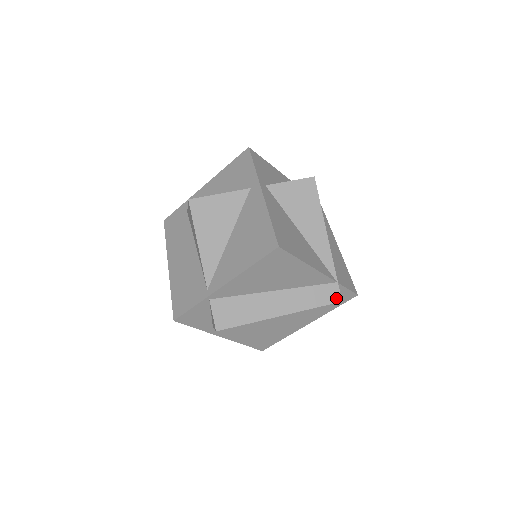
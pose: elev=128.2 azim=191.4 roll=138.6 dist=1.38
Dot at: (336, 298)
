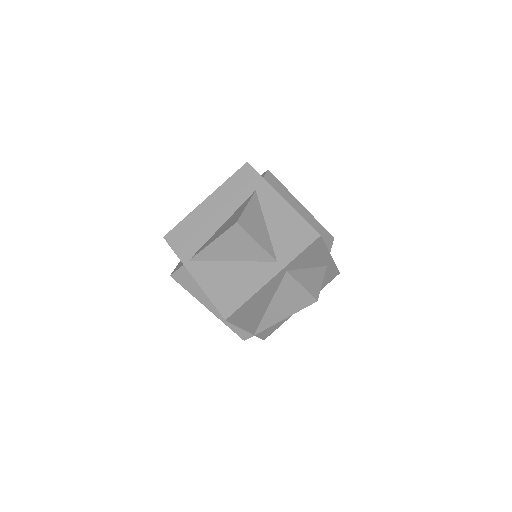
Dot at: (244, 337)
